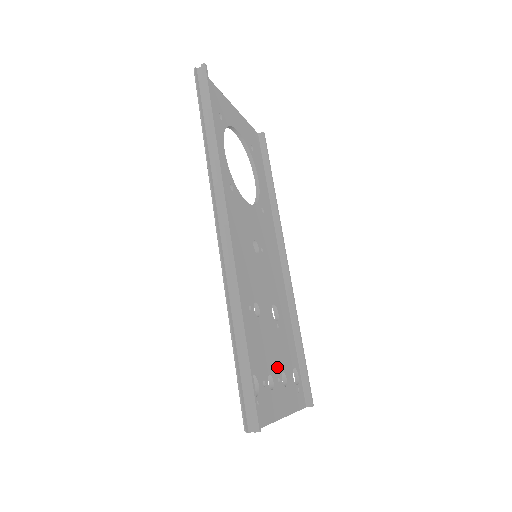
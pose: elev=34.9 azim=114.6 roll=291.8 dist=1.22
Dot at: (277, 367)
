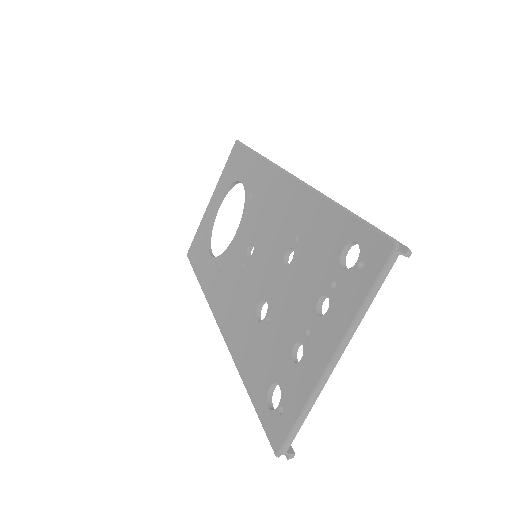
Dot at: occluded
